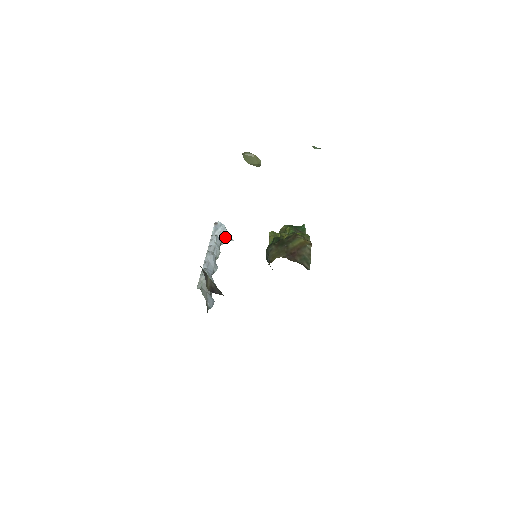
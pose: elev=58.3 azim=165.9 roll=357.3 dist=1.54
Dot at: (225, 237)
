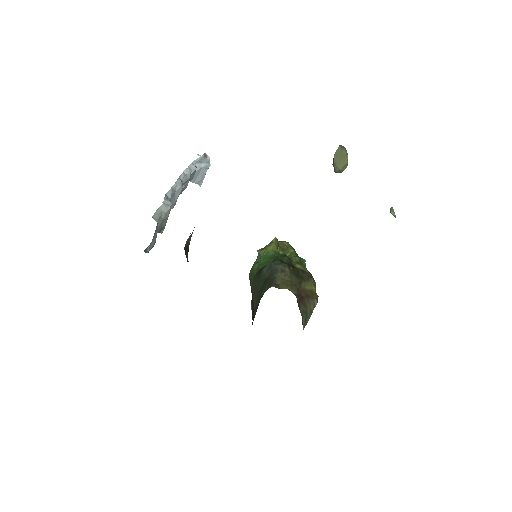
Dot at: (199, 176)
